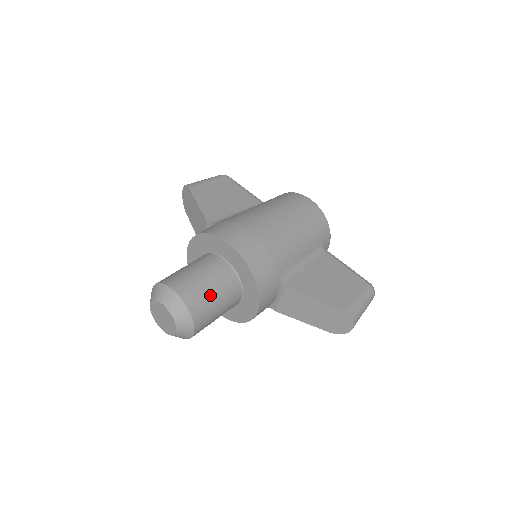
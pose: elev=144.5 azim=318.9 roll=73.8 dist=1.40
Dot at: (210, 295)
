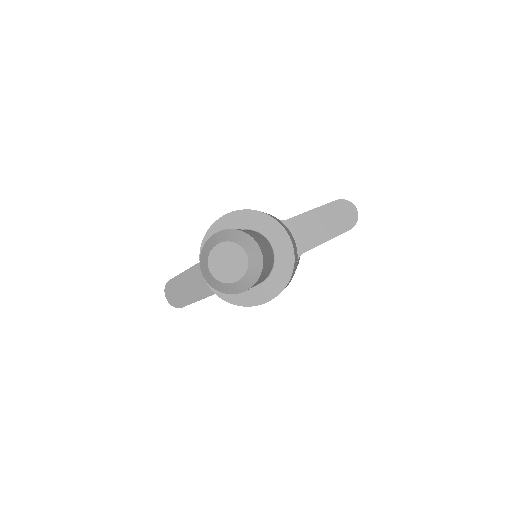
Dot at: (245, 230)
